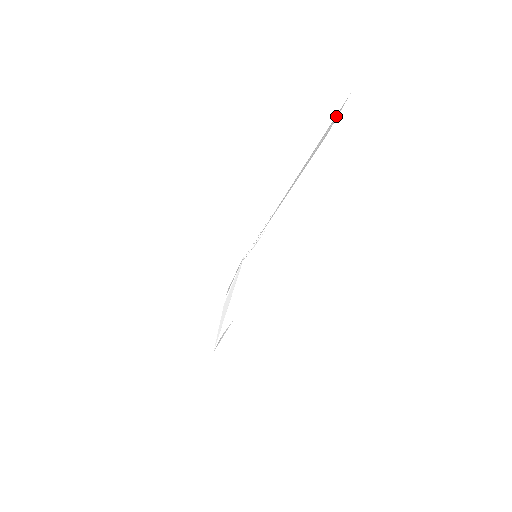
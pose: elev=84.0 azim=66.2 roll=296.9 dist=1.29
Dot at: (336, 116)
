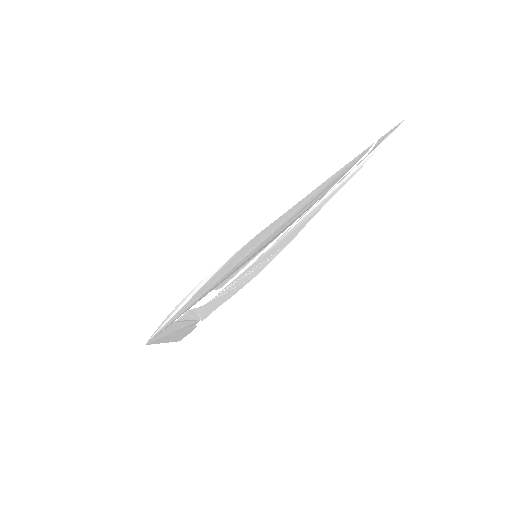
Dot at: (385, 139)
